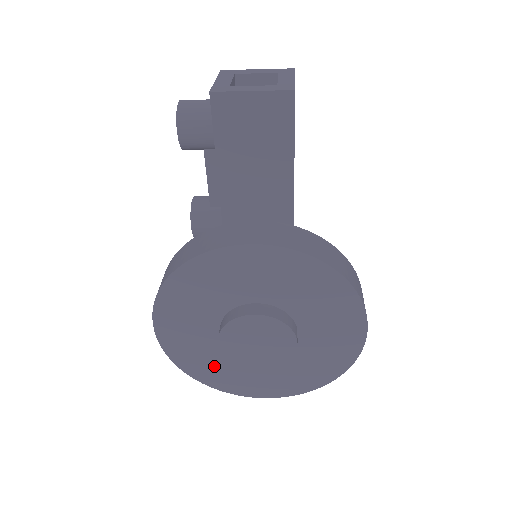
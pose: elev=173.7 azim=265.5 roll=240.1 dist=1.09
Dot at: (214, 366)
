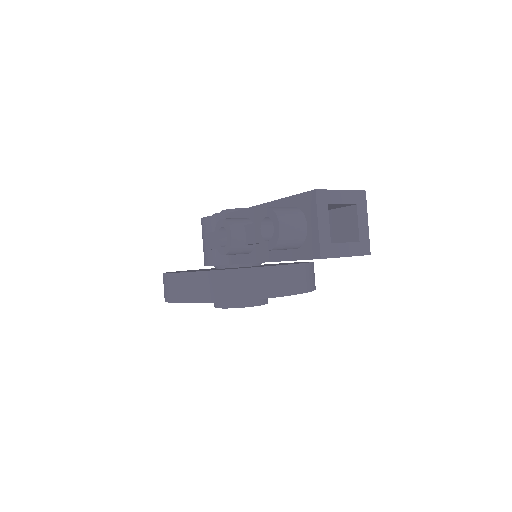
Dot at: occluded
